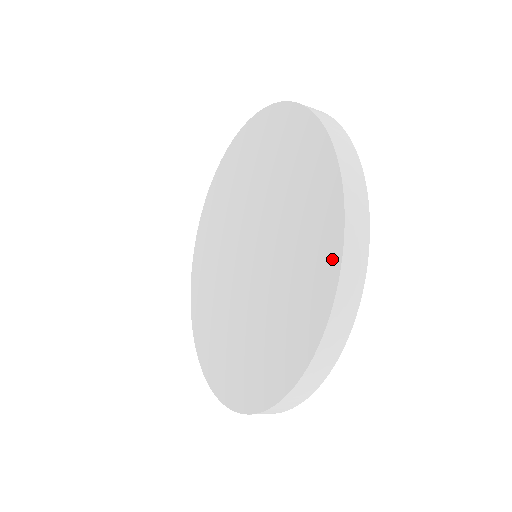
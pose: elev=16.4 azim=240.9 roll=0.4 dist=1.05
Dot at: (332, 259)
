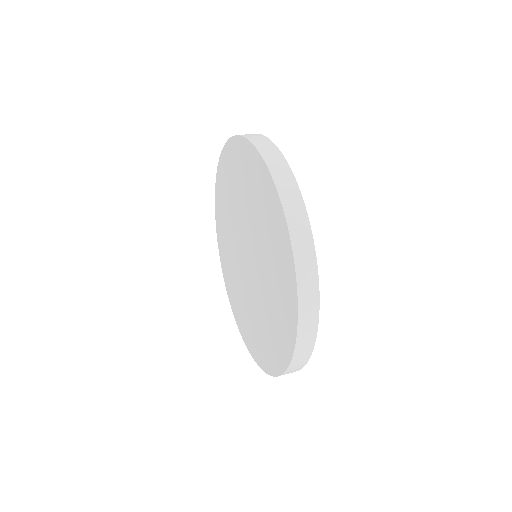
Dot at: (287, 247)
